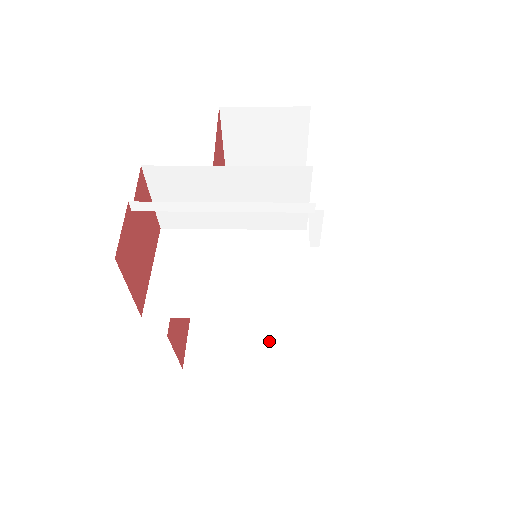
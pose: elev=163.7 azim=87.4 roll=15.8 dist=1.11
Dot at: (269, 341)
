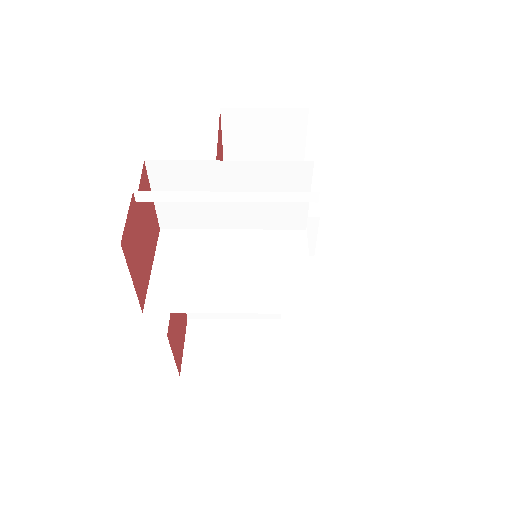
Dot at: (268, 347)
